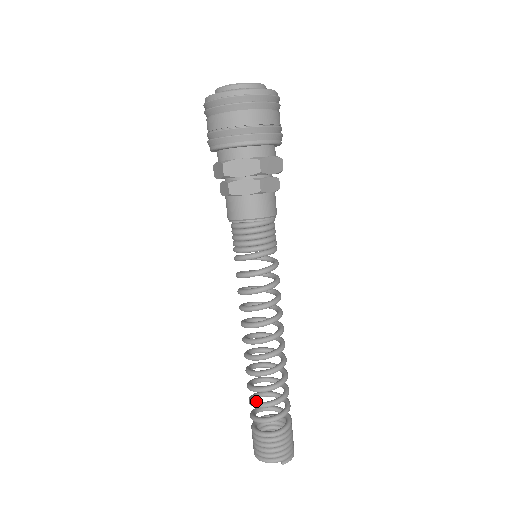
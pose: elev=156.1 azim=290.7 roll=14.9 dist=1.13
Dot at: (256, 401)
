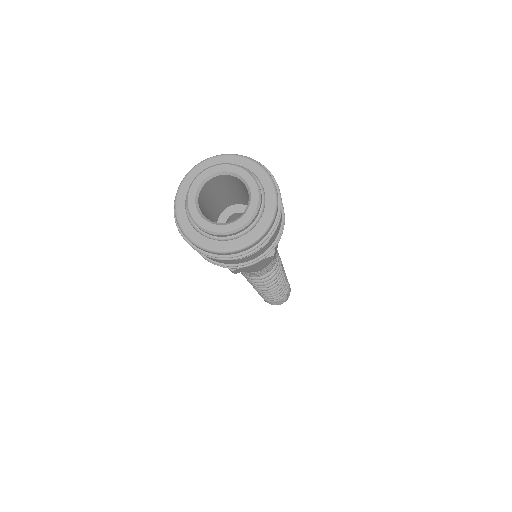
Dot at: occluded
